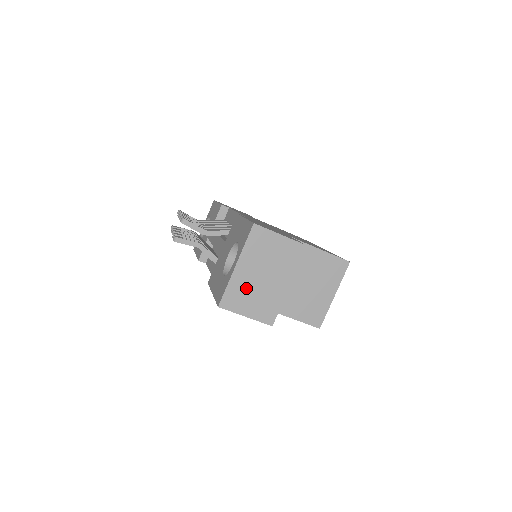
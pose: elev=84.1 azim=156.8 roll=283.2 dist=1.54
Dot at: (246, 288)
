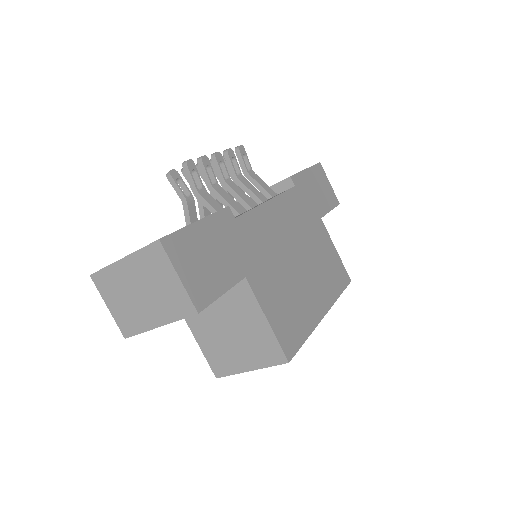
Dot at: (120, 286)
